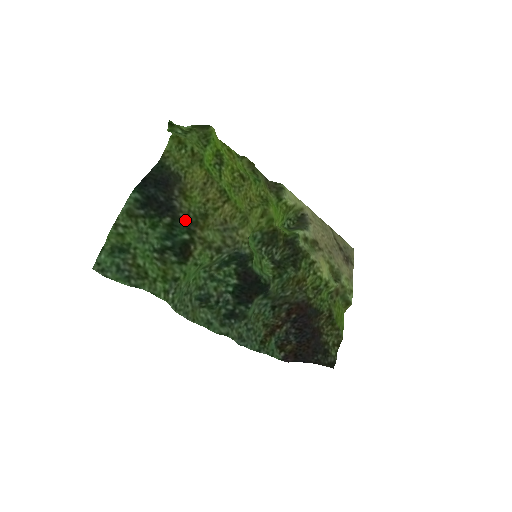
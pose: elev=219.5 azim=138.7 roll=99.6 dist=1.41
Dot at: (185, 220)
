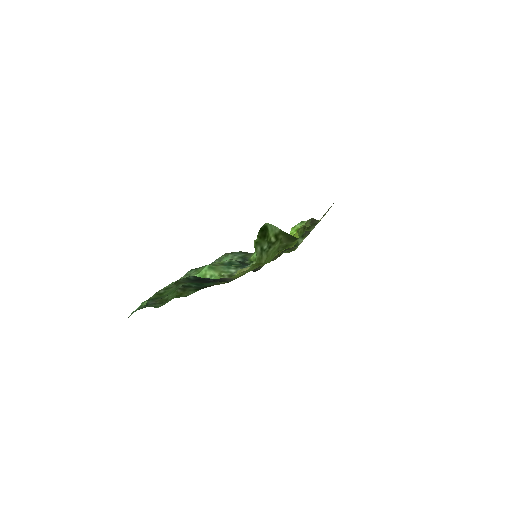
Dot at: occluded
